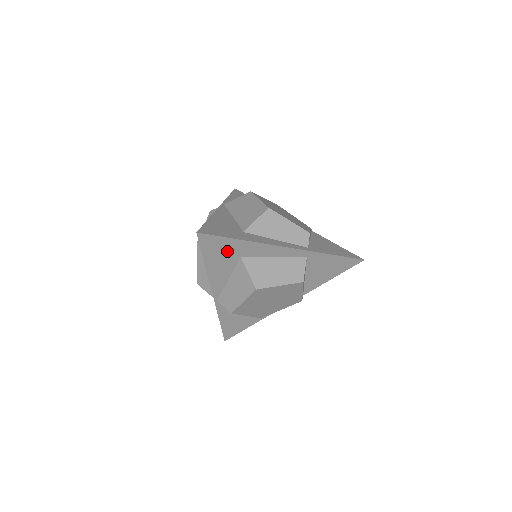
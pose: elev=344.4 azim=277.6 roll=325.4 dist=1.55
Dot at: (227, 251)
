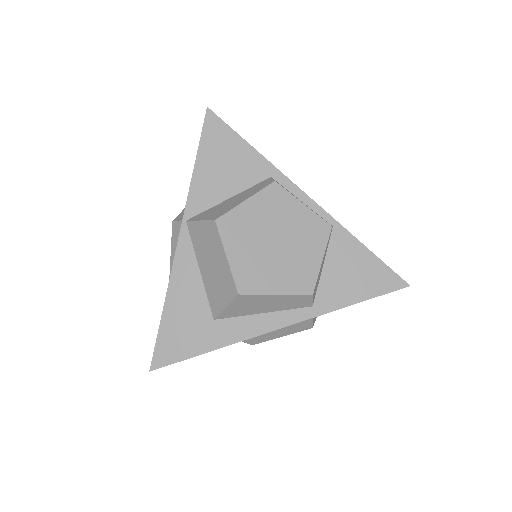
Dot at: occluded
